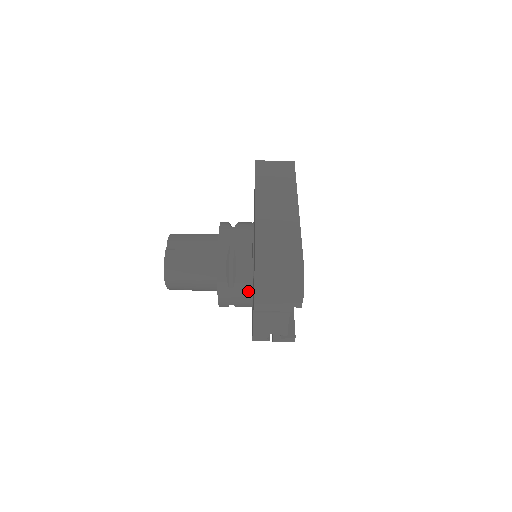
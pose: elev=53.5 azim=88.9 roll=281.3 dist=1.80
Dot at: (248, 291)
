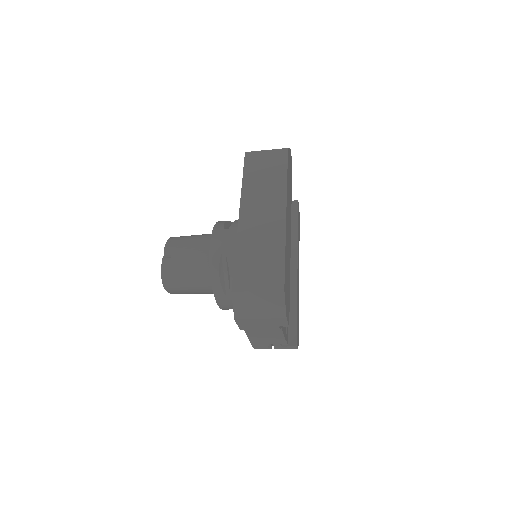
Dot at: occluded
